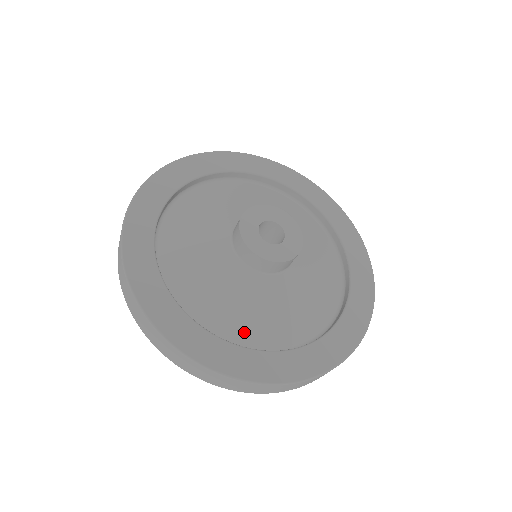
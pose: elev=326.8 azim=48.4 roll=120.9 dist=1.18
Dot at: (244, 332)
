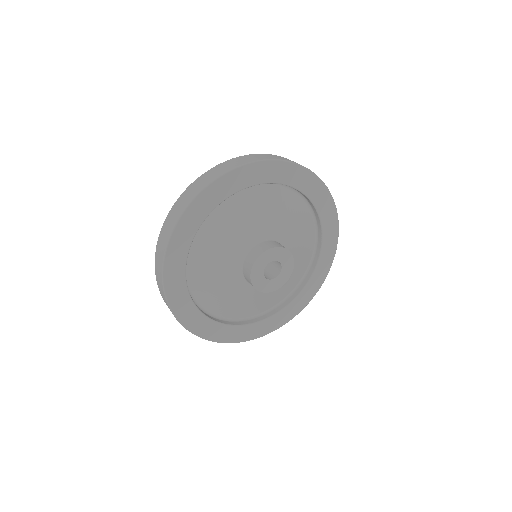
Dot at: (242, 312)
